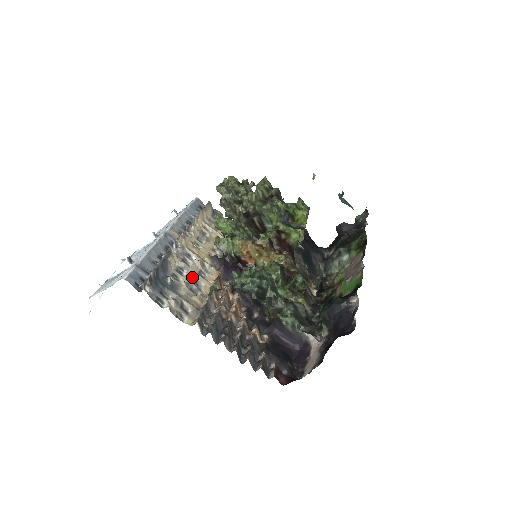
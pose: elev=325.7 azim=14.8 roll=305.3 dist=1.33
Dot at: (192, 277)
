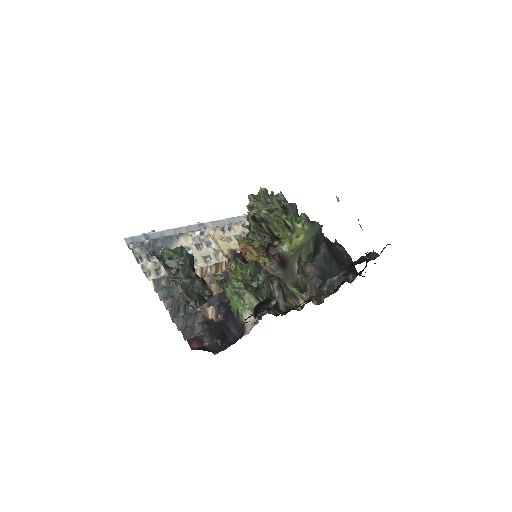
Dot at: occluded
